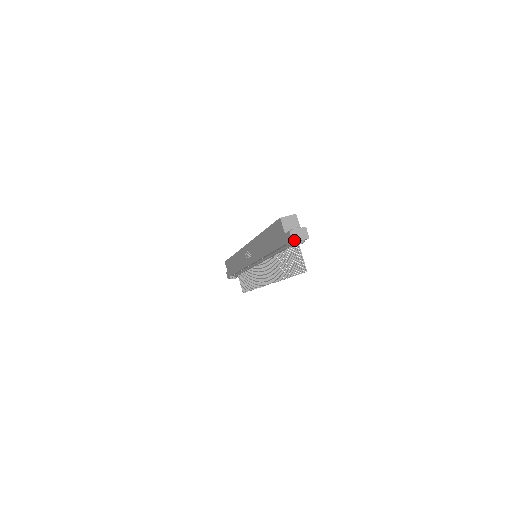
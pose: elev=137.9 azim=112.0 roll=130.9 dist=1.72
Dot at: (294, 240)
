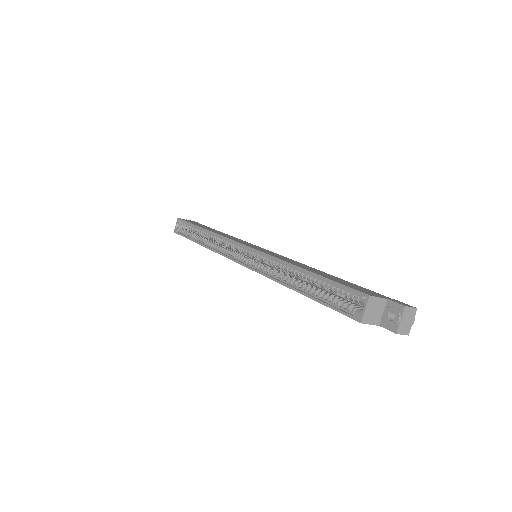
Dot at: (407, 332)
